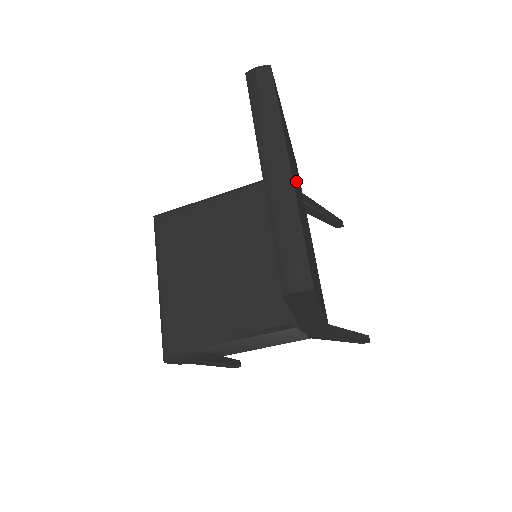
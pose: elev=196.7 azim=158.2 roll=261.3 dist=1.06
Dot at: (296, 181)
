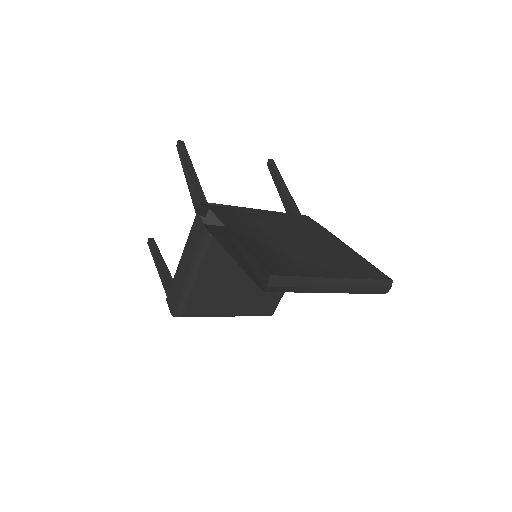
Dot at: (299, 254)
